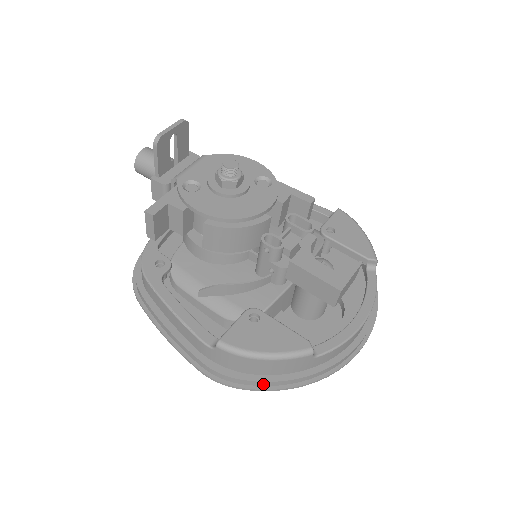
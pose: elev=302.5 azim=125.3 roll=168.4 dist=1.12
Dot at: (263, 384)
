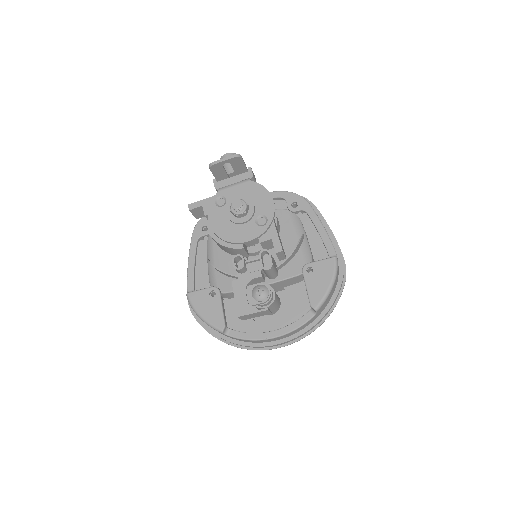
Dot at: (205, 326)
